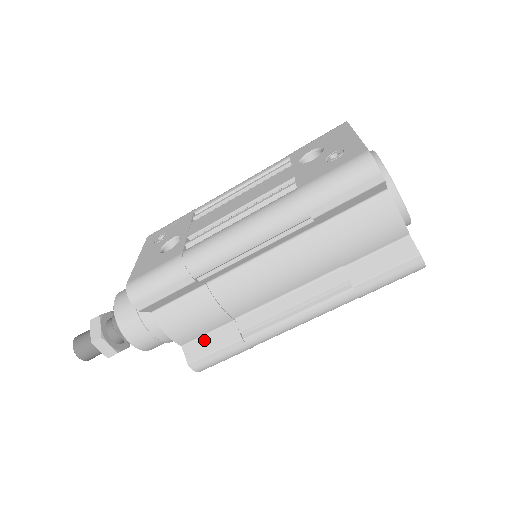
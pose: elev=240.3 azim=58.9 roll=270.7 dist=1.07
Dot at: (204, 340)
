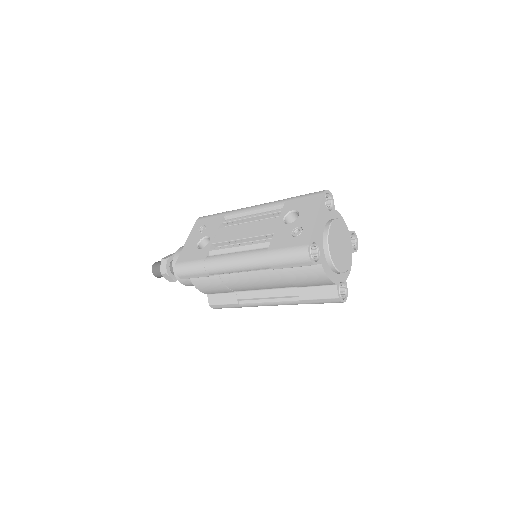
Dot at: (219, 296)
